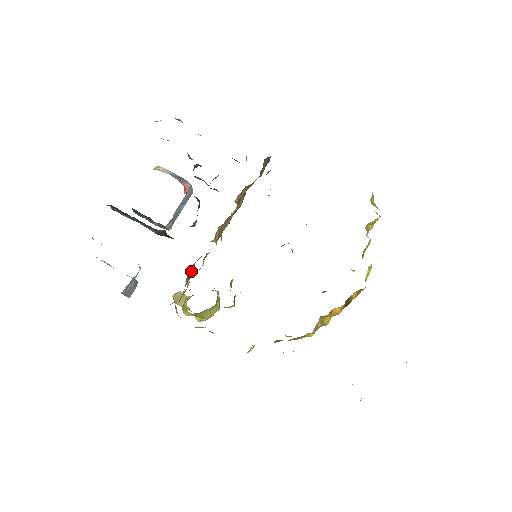
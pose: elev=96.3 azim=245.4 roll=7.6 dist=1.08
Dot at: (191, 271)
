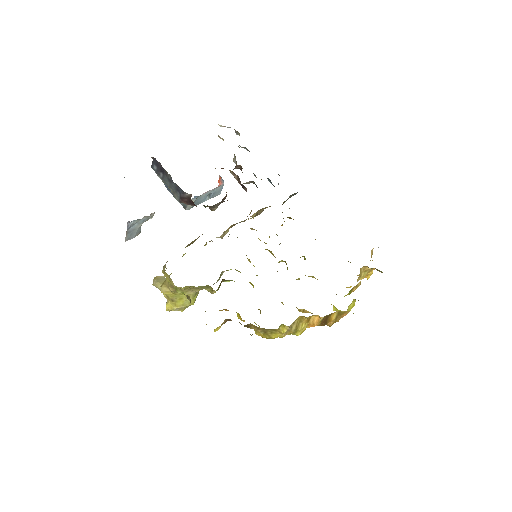
Dot at: (196, 239)
